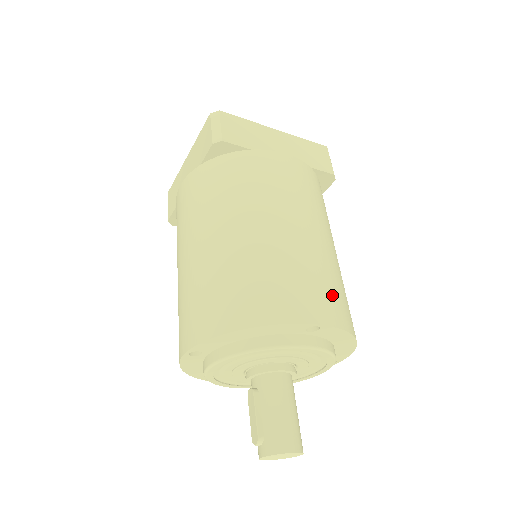
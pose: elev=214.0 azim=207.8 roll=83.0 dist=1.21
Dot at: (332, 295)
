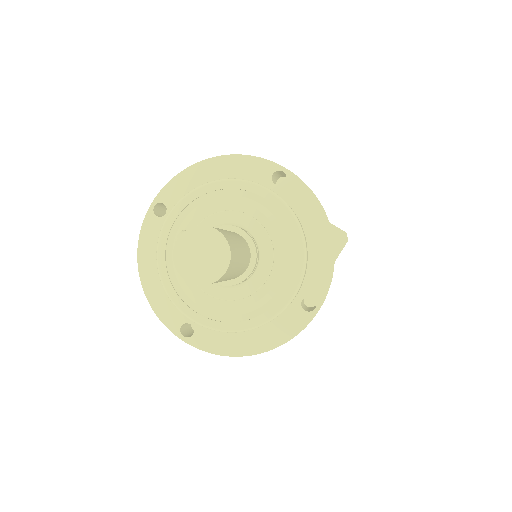
Dot at: occluded
